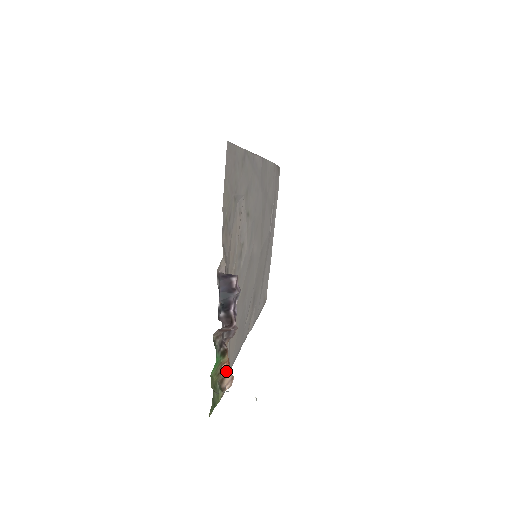
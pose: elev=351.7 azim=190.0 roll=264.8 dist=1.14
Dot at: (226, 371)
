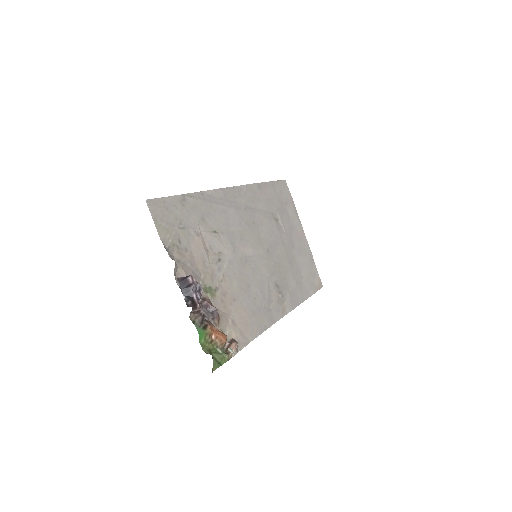
Dot at: (220, 340)
